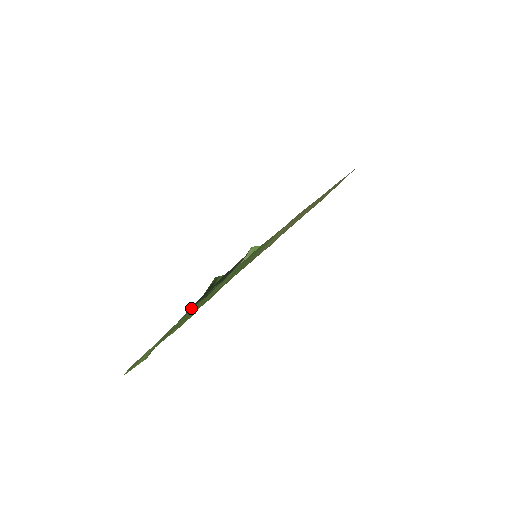
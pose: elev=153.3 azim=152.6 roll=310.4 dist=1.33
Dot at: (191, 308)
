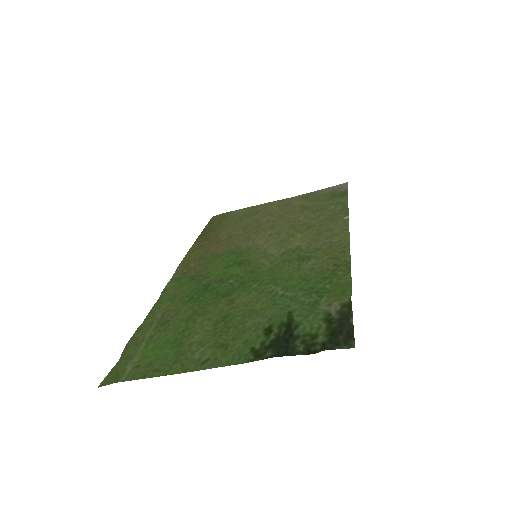
Dot at: (261, 347)
